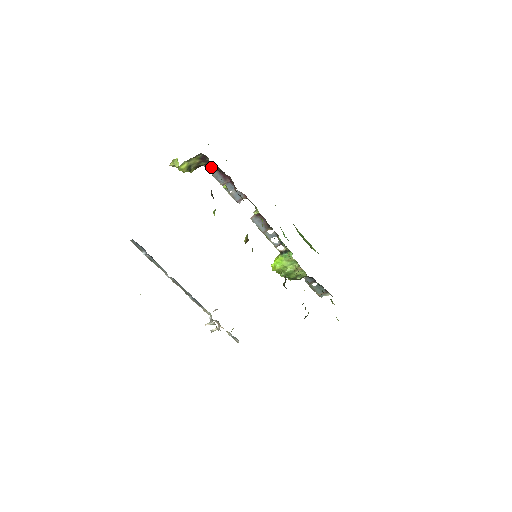
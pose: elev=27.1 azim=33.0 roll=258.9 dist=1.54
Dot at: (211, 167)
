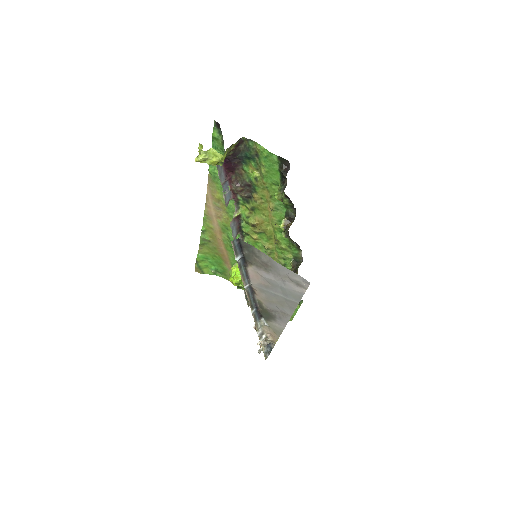
Dot at: occluded
